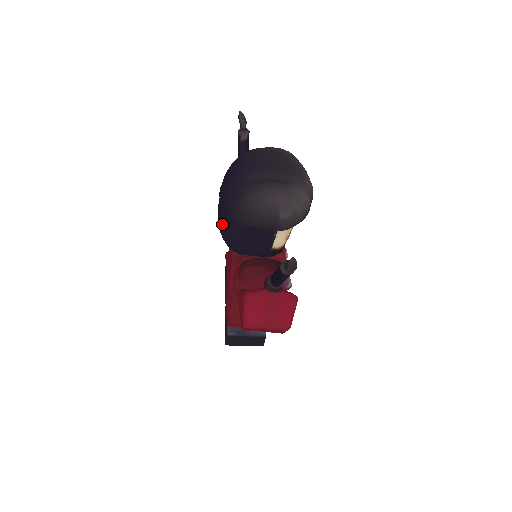
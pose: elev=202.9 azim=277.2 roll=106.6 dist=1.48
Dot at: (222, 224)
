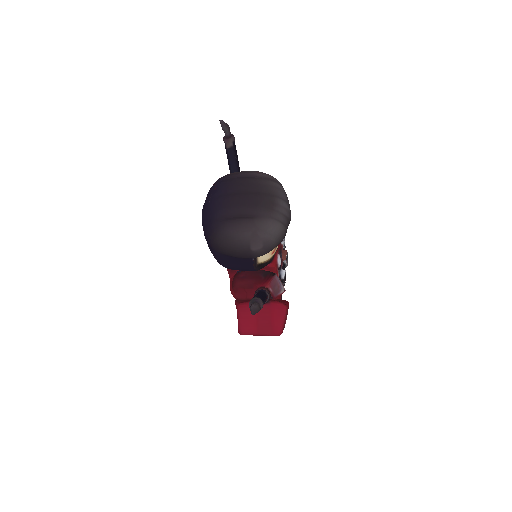
Dot at: occluded
